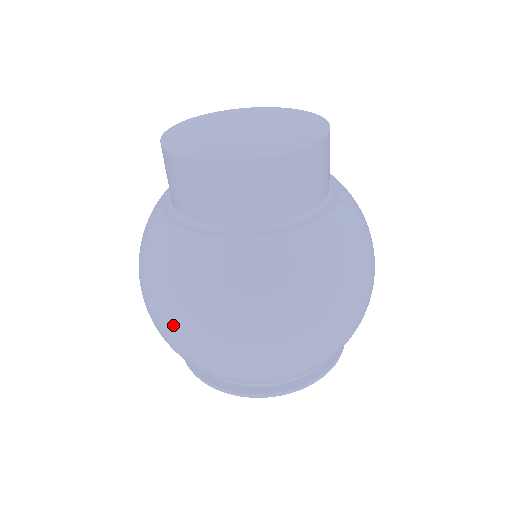
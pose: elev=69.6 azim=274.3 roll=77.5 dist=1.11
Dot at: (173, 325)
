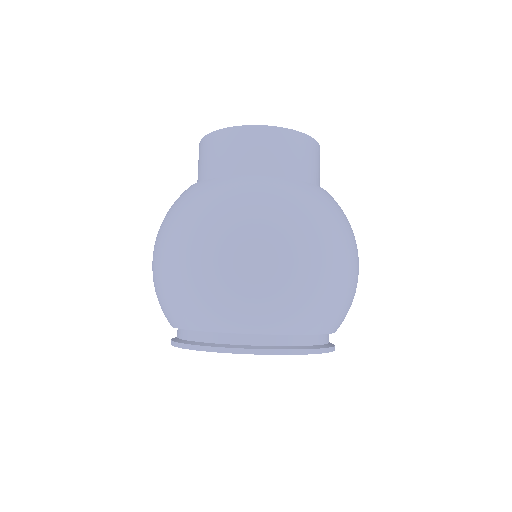
Dot at: (179, 247)
